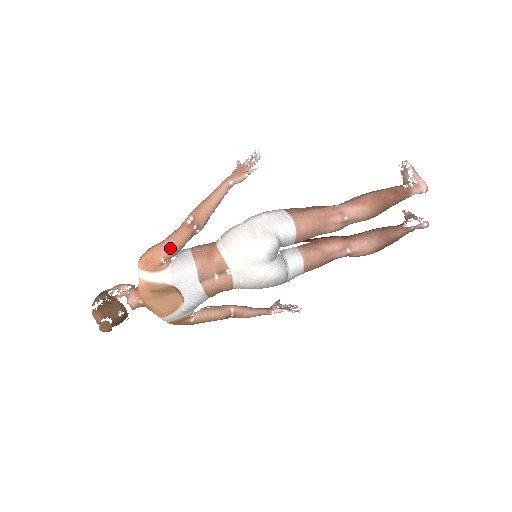
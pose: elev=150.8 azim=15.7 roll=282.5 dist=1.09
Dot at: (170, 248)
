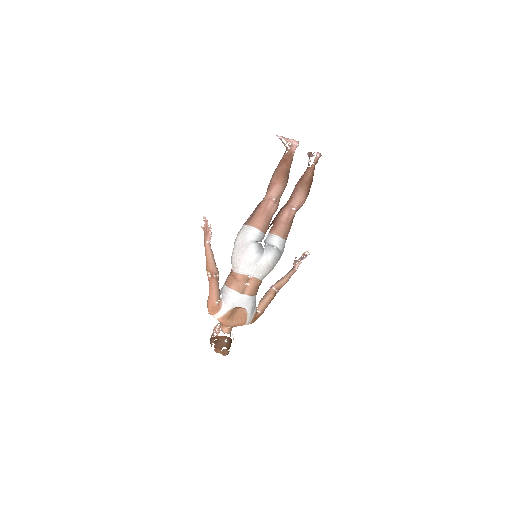
Dot at: (214, 295)
